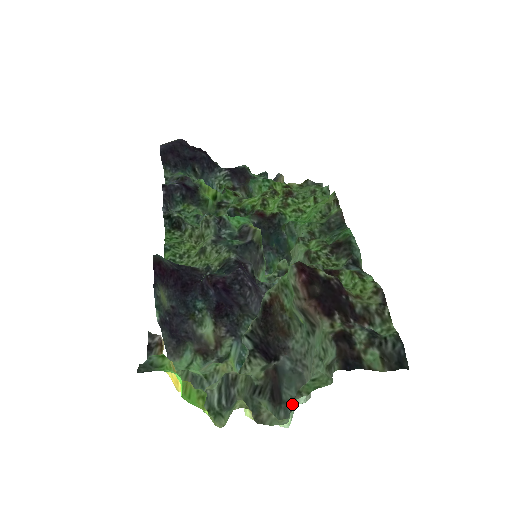
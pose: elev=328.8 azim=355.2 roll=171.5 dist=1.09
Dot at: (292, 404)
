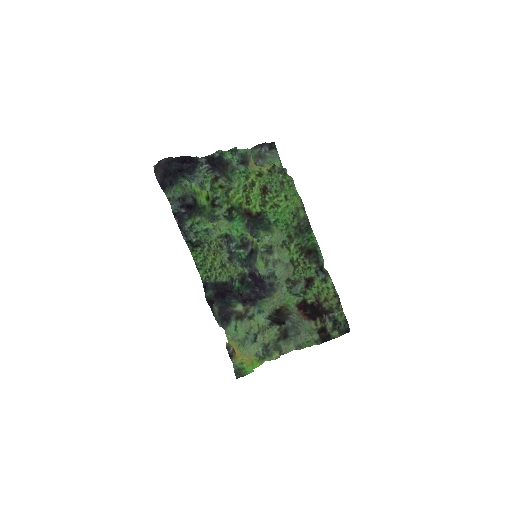
Dot at: (297, 347)
